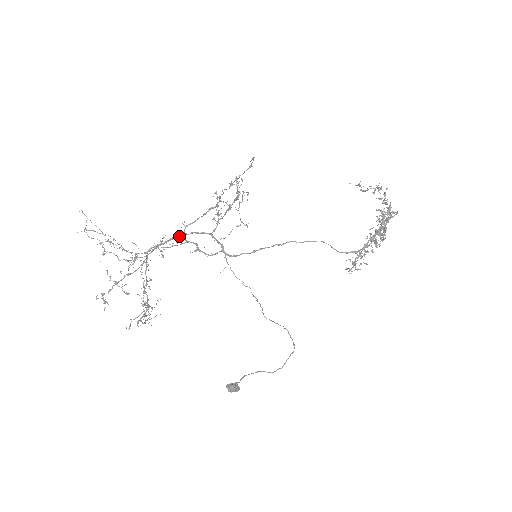
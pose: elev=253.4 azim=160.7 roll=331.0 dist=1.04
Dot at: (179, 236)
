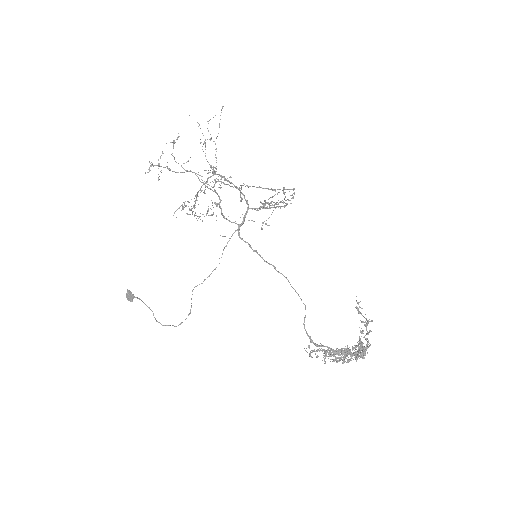
Dot at: occluded
